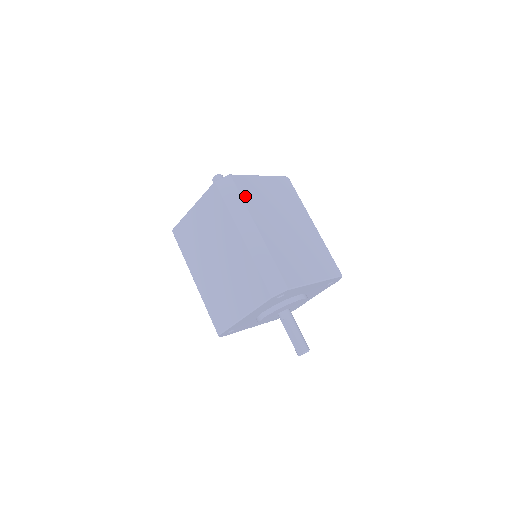
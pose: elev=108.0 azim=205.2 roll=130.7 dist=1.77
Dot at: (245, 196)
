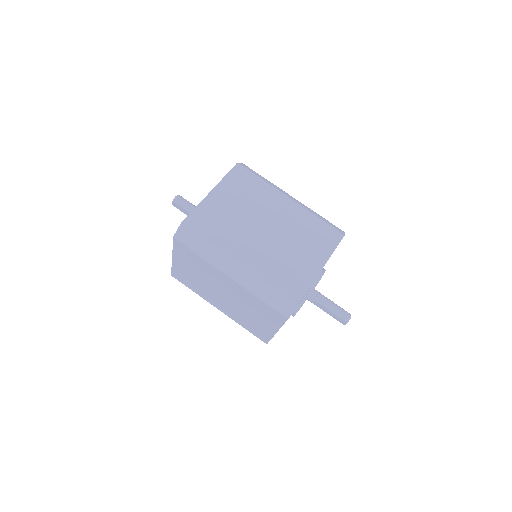
Dot at: (208, 235)
